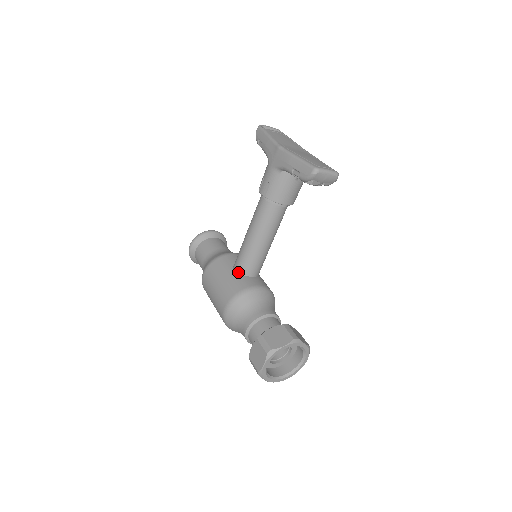
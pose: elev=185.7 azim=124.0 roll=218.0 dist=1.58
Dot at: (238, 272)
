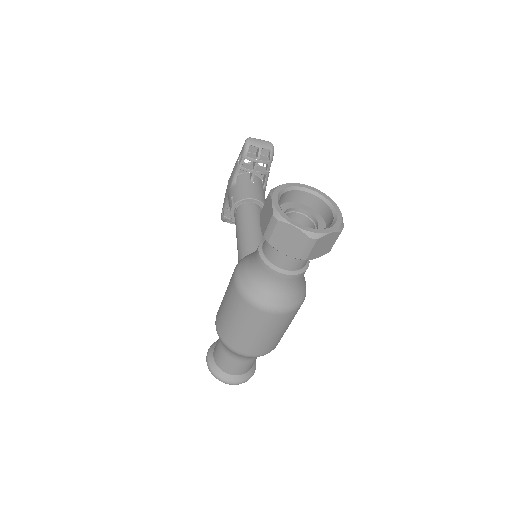
Dot at: occluded
